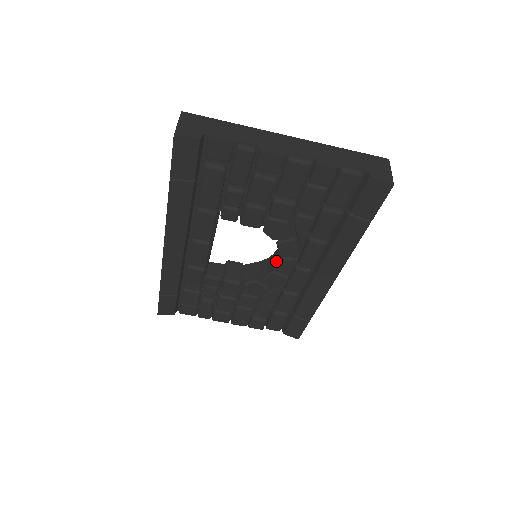
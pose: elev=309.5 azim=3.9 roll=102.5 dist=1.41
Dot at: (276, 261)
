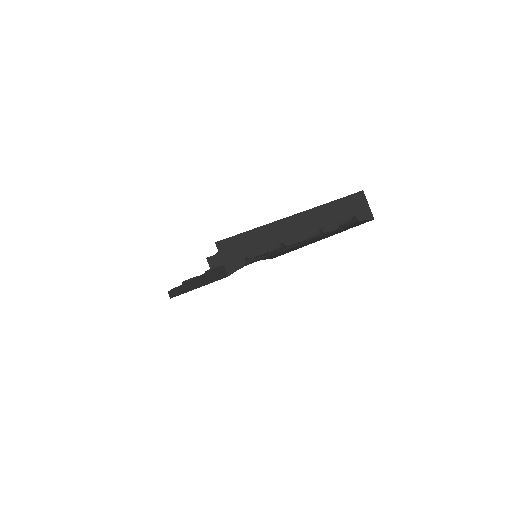
Dot at: occluded
